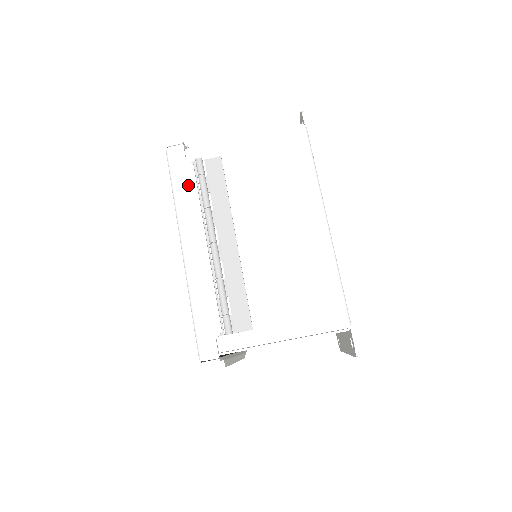
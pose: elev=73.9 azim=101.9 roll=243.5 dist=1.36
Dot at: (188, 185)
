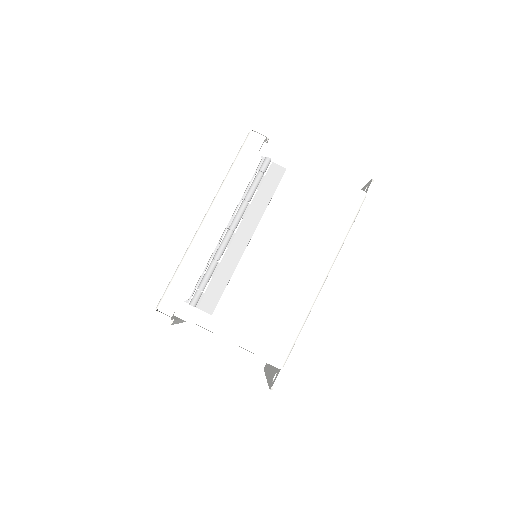
Dot at: (246, 172)
